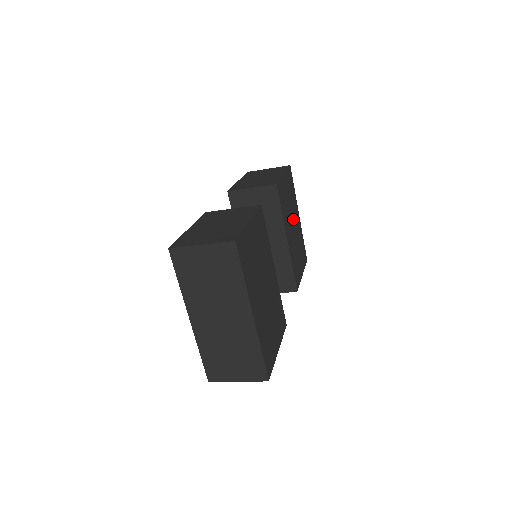
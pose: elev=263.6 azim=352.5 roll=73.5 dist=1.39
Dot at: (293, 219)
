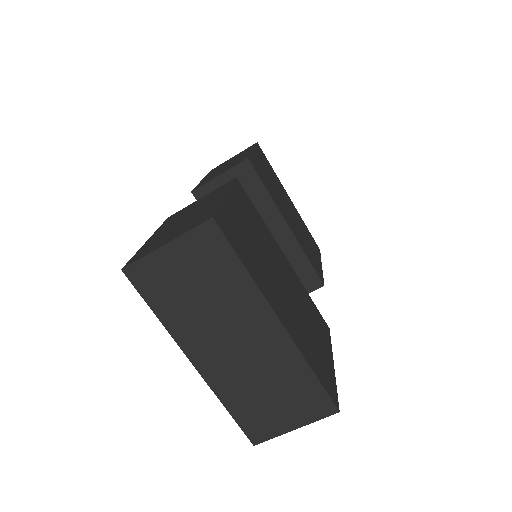
Dot at: (285, 202)
